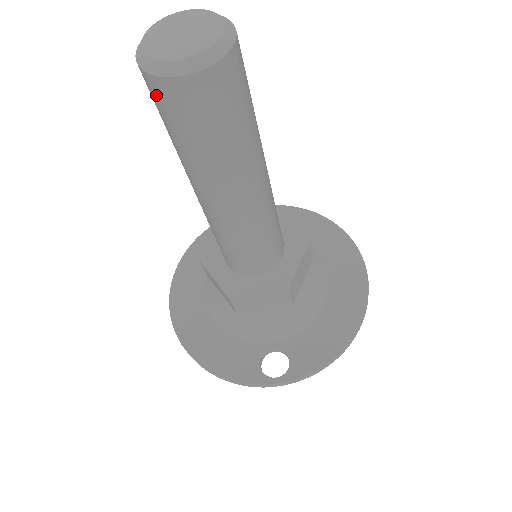
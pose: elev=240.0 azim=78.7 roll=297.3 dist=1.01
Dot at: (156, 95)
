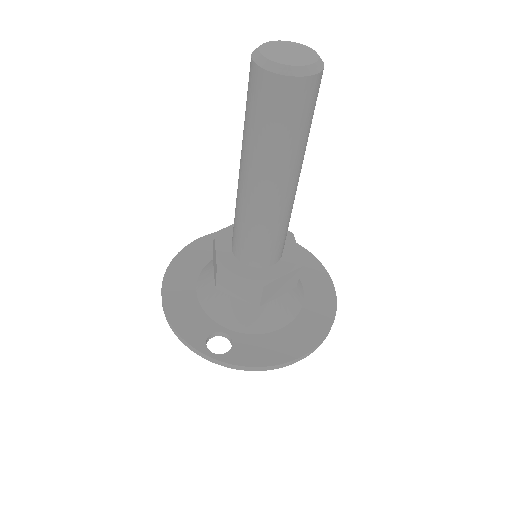
Dot at: (251, 79)
